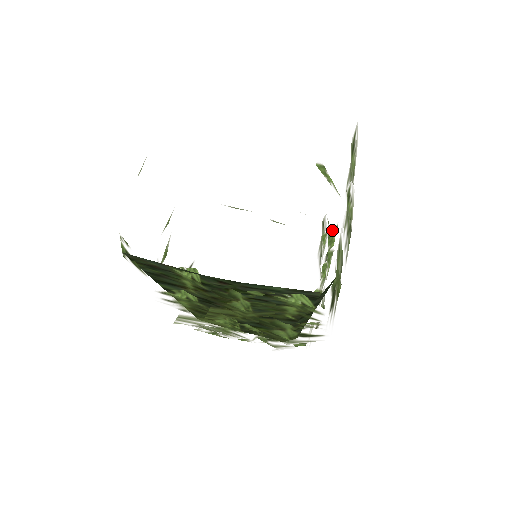
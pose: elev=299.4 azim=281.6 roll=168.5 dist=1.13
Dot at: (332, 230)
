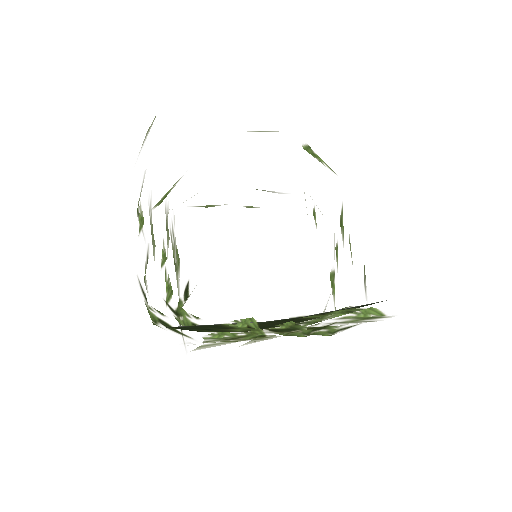
Dot at: (341, 213)
